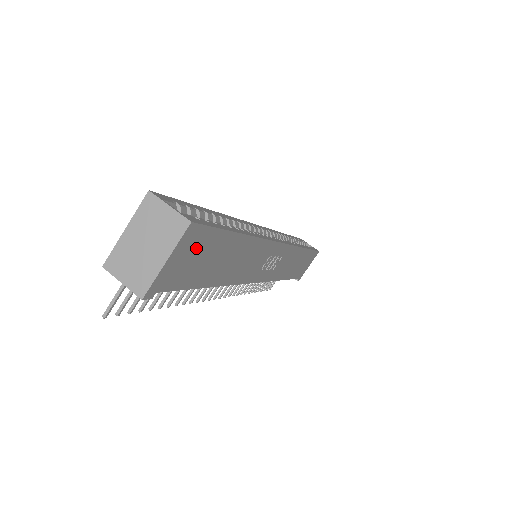
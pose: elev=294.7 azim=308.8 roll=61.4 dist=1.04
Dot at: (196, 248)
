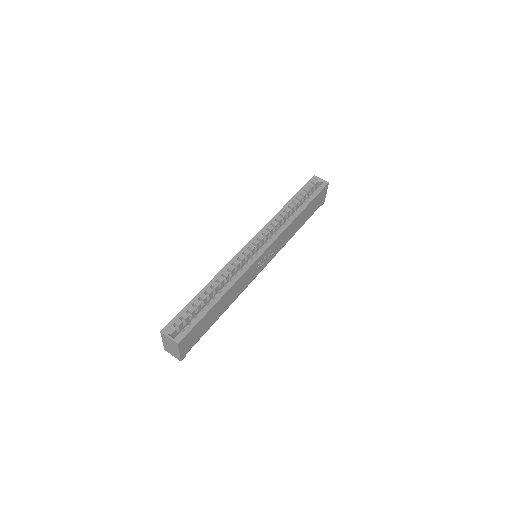
Dot at: (191, 336)
